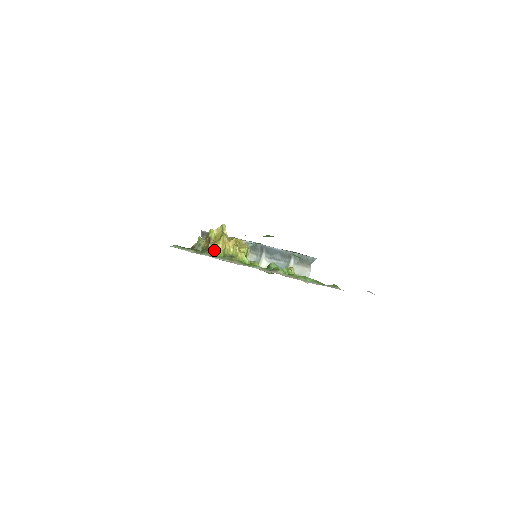
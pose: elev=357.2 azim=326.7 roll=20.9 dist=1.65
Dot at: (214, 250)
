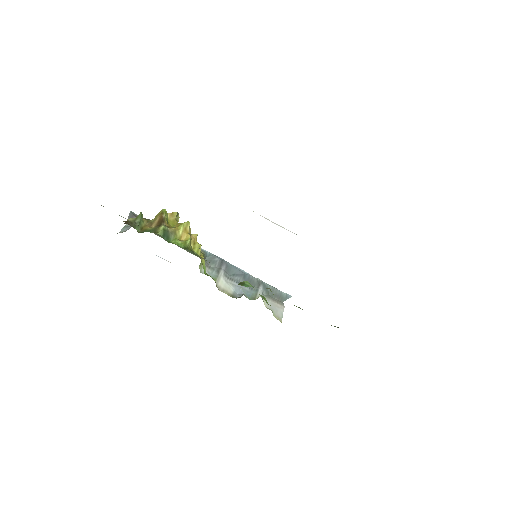
Dot at: (168, 236)
